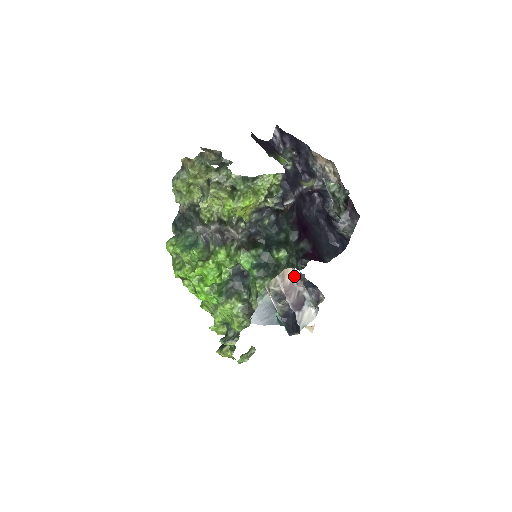
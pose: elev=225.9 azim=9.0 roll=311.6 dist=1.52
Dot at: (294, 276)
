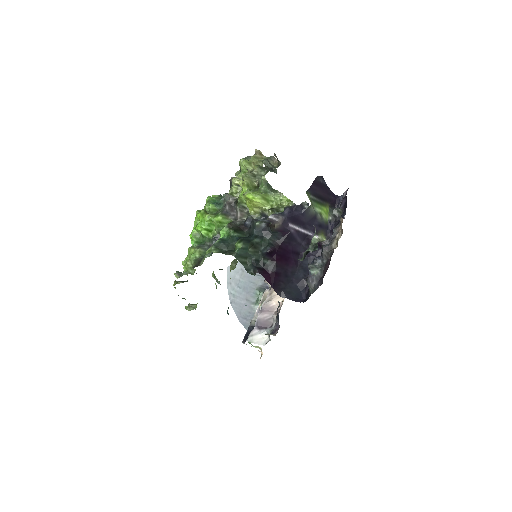
Dot at: (280, 305)
